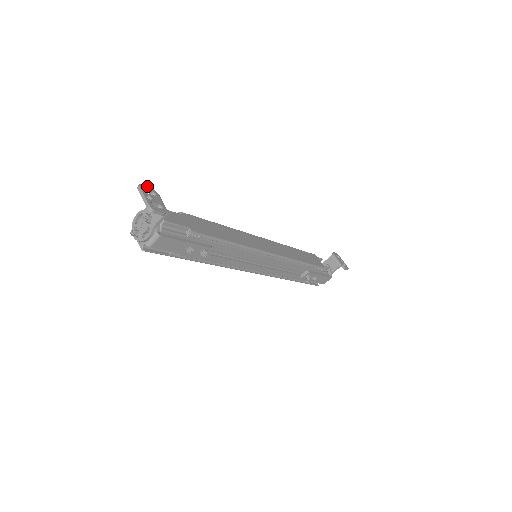
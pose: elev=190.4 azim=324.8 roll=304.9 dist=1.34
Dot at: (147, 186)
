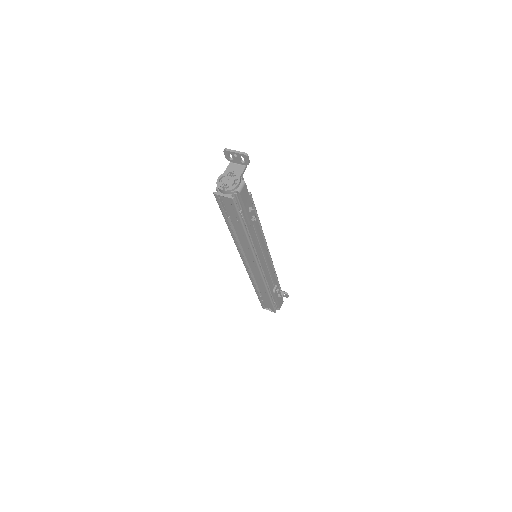
Dot at: (226, 154)
